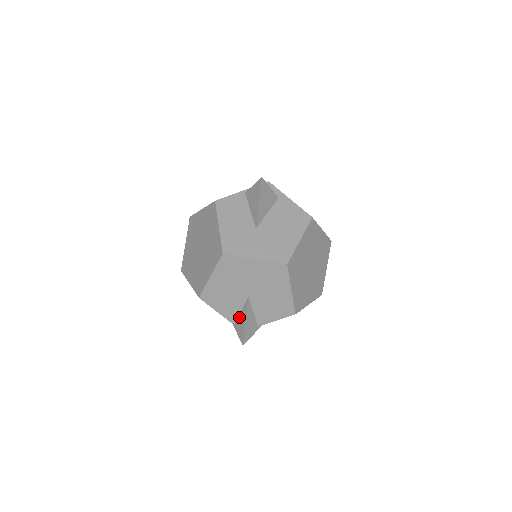
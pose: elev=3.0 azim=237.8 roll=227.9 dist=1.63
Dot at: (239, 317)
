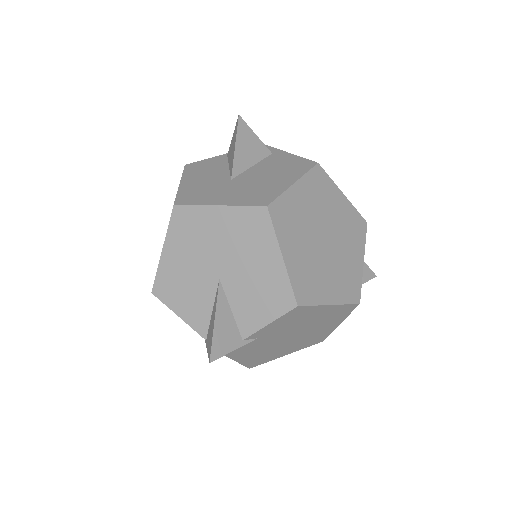
Dot at: (210, 321)
